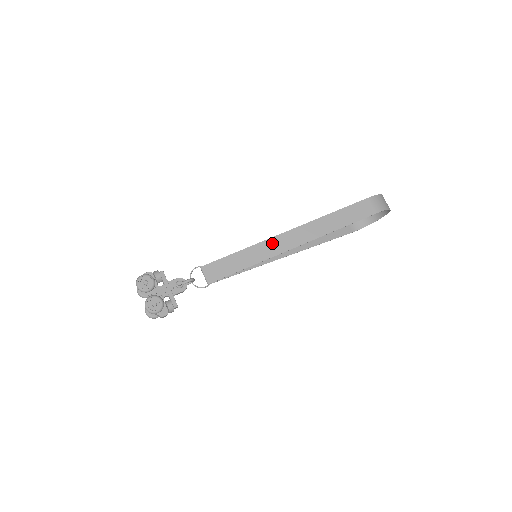
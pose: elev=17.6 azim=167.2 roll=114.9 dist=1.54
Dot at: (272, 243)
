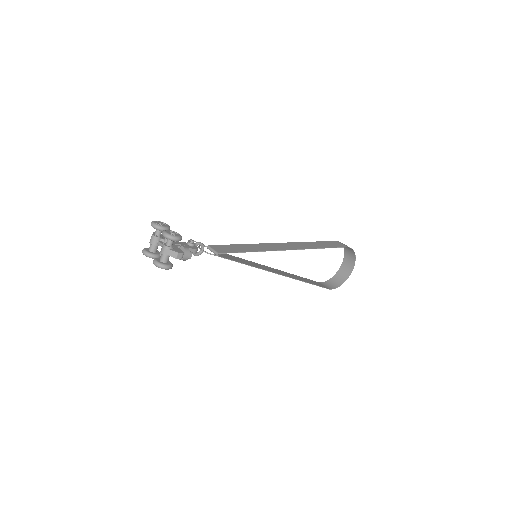
Dot at: (269, 245)
